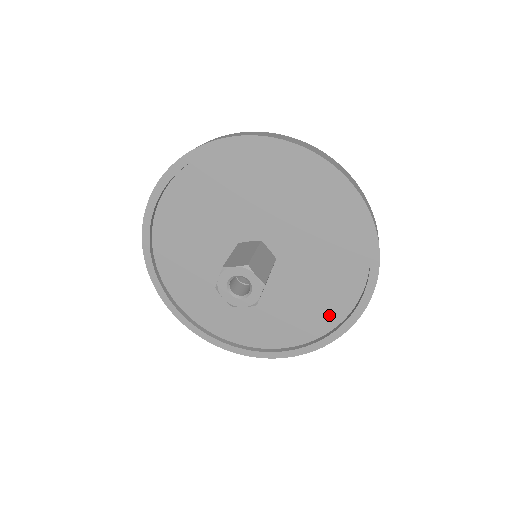
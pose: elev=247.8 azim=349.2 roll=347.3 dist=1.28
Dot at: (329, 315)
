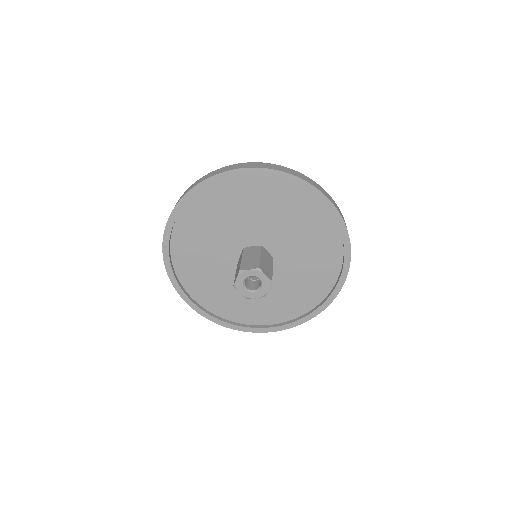
Dot at: (313, 296)
